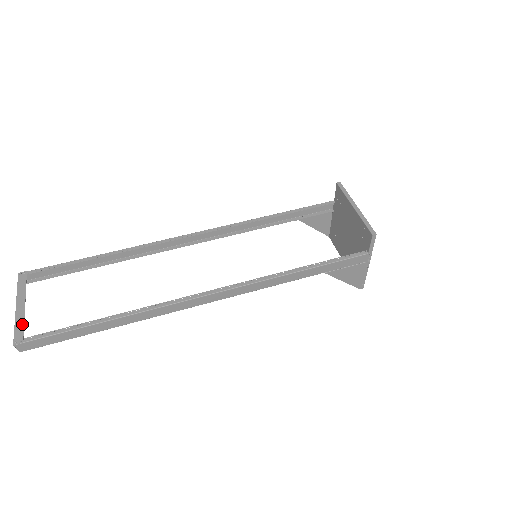
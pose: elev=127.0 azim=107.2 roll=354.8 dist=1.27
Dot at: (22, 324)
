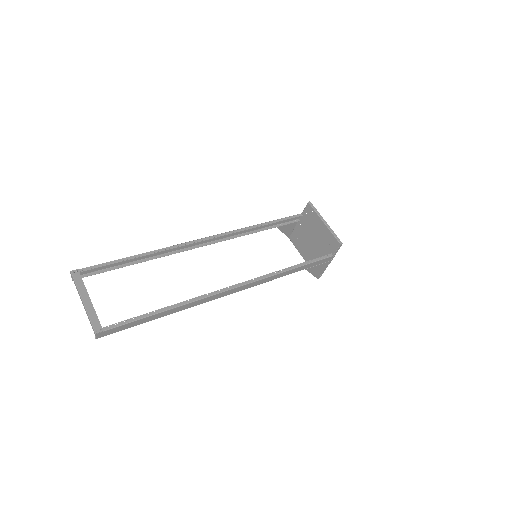
Dot at: (96, 316)
